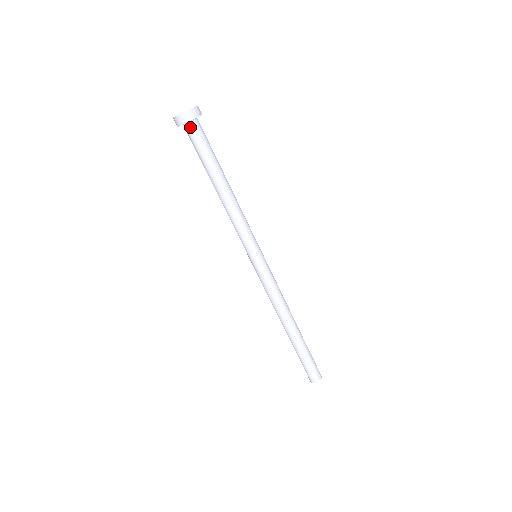
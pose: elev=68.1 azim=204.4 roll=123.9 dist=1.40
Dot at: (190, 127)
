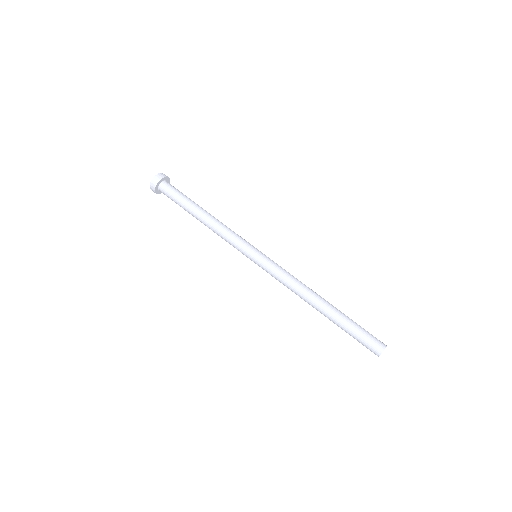
Dot at: (163, 185)
